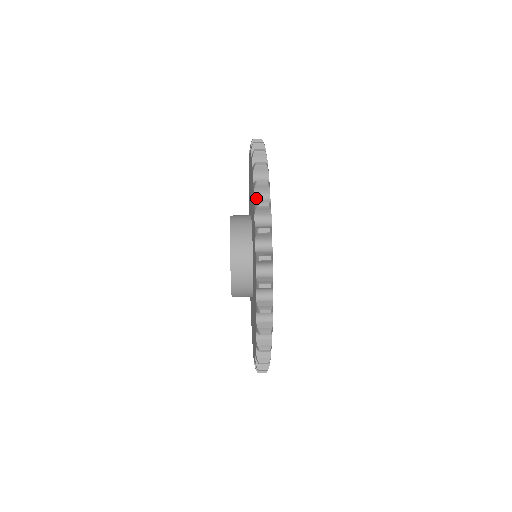
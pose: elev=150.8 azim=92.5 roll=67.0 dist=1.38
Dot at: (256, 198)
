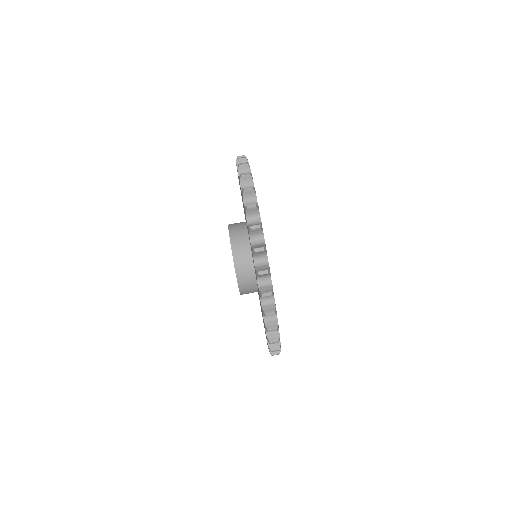
Dot at: (252, 239)
